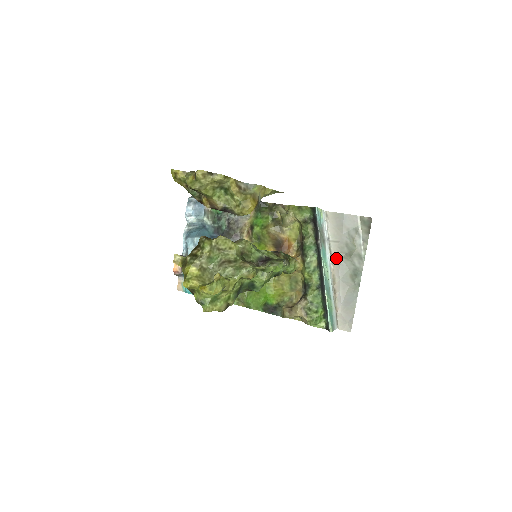
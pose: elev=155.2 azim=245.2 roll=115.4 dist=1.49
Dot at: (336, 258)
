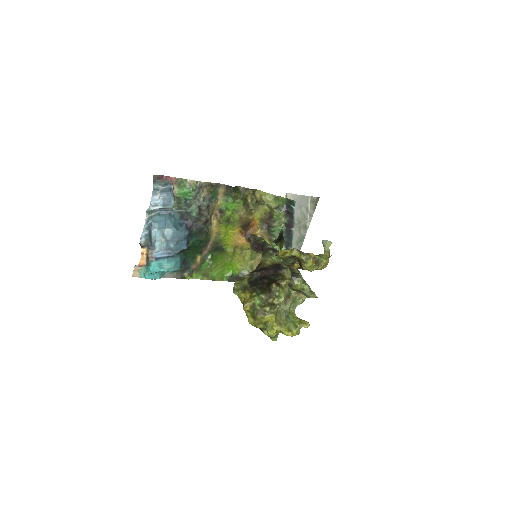
Dot at: occluded
